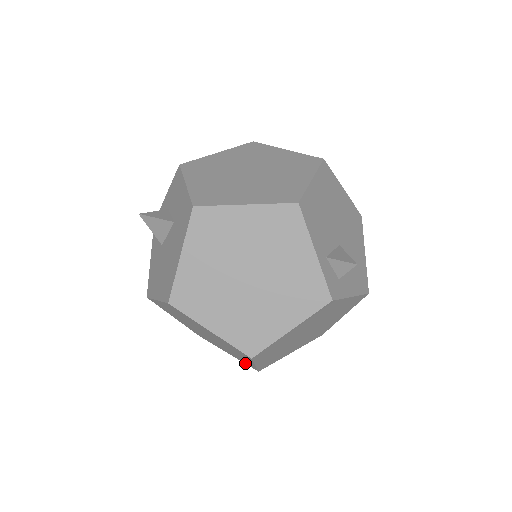
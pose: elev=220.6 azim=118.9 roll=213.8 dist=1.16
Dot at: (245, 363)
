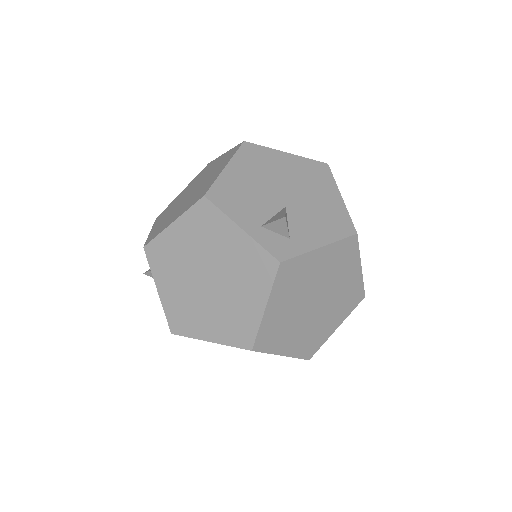
Dot at: occluded
